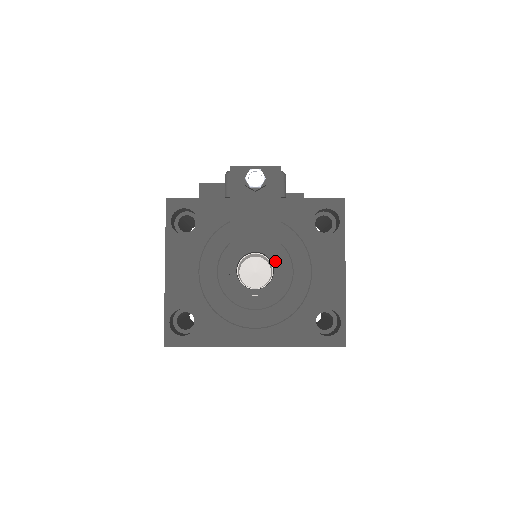
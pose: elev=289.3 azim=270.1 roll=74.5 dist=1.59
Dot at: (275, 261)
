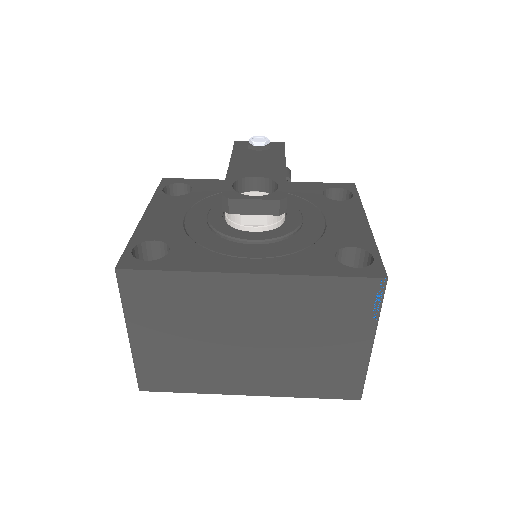
Dot at: (280, 182)
